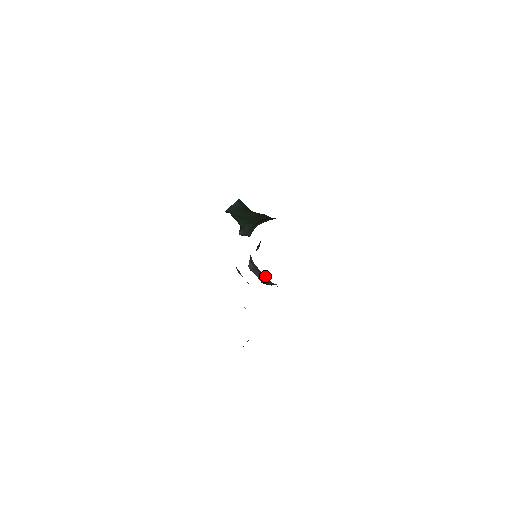
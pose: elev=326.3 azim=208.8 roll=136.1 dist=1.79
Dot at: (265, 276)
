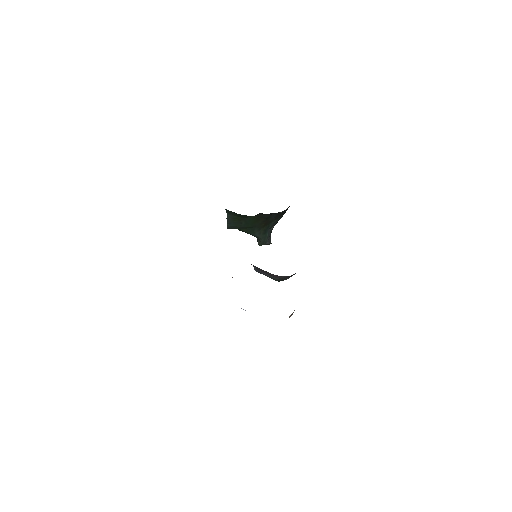
Dot at: occluded
